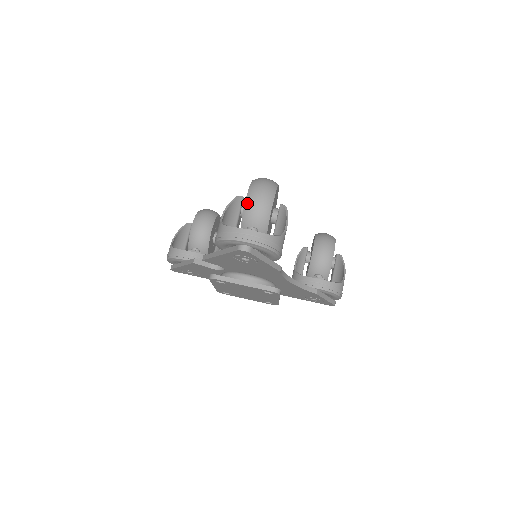
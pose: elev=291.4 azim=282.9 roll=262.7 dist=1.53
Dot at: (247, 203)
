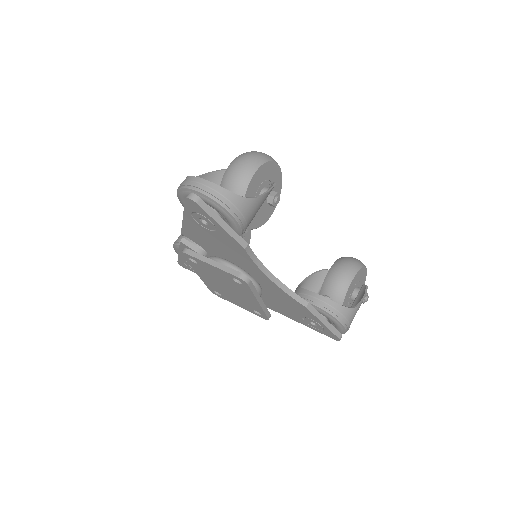
Dot at: (228, 168)
